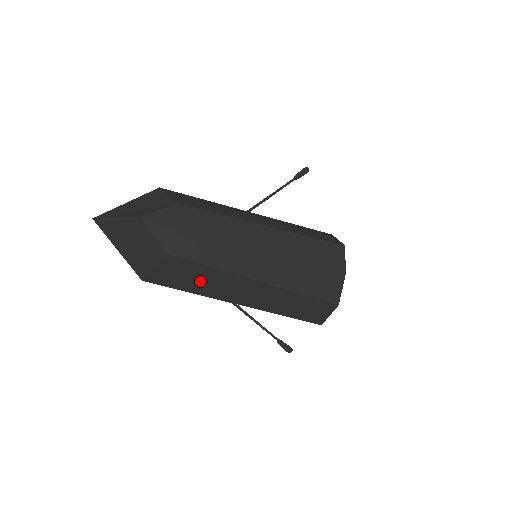
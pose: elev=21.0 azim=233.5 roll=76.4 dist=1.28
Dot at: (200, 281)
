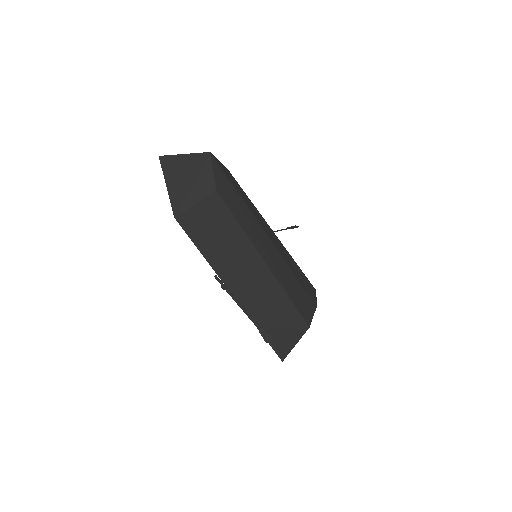
Dot at: (219, 240)
